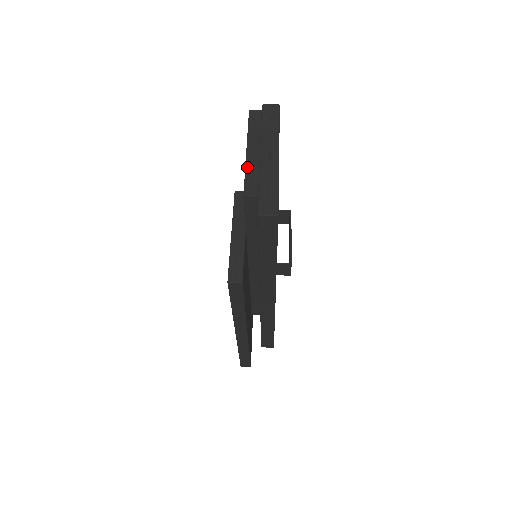
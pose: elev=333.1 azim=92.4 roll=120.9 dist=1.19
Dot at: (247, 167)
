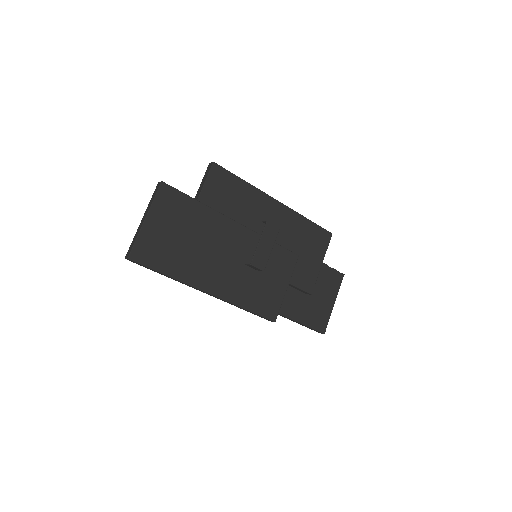
Dot at: occluded
